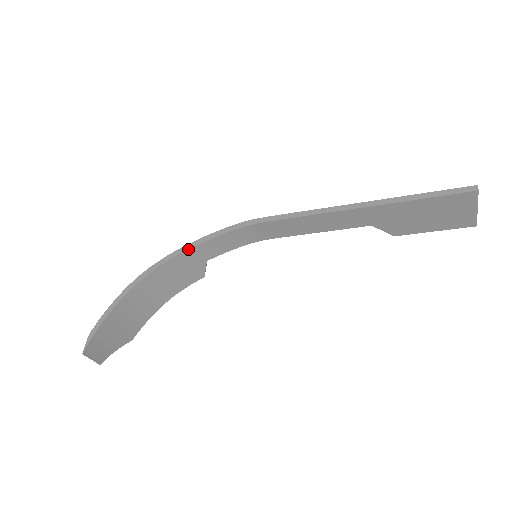
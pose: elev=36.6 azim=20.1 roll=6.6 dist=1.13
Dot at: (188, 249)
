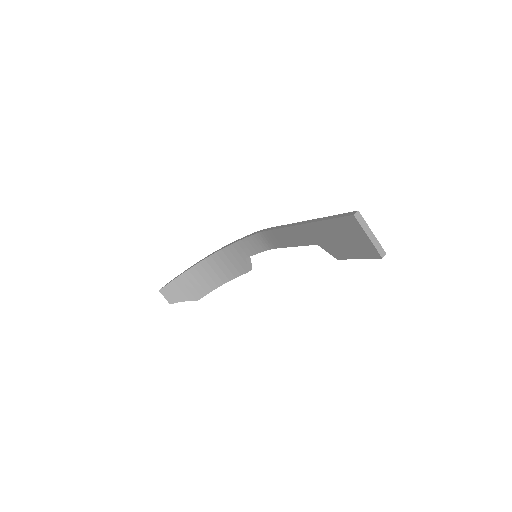
Dot at: (231, 244)
